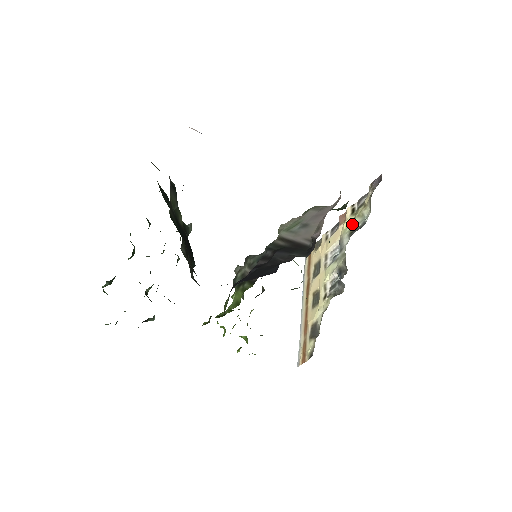
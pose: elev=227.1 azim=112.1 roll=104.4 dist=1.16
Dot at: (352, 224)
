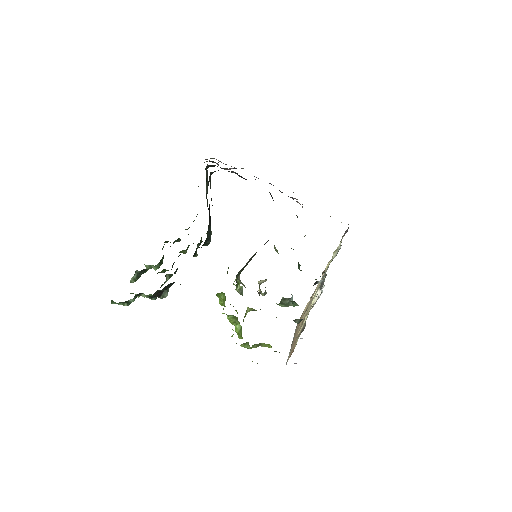
Dot at: (331, 261)
